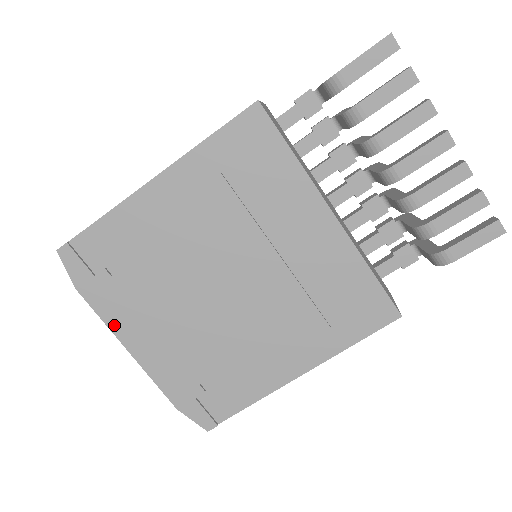
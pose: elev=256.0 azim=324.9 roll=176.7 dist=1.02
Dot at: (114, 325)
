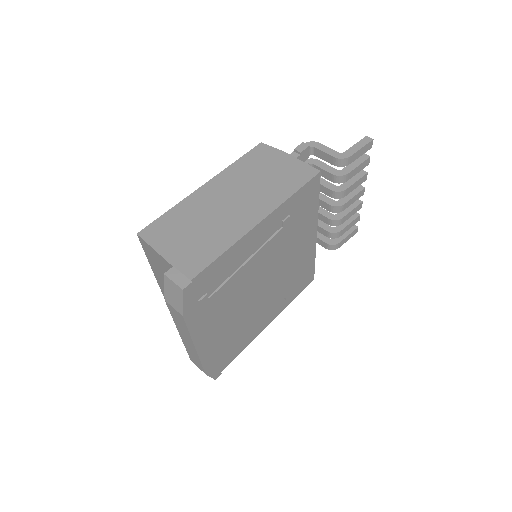
Dot at: (195, 333)
